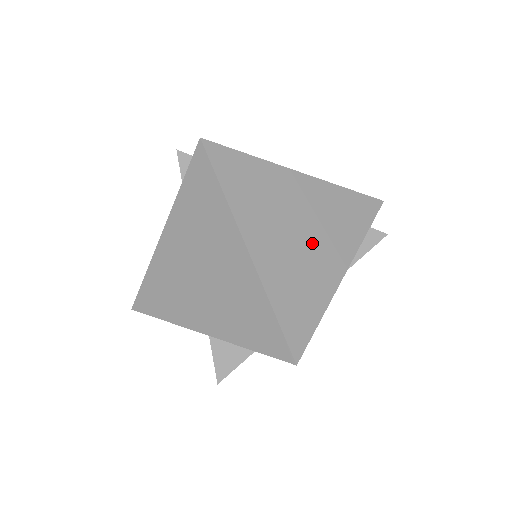
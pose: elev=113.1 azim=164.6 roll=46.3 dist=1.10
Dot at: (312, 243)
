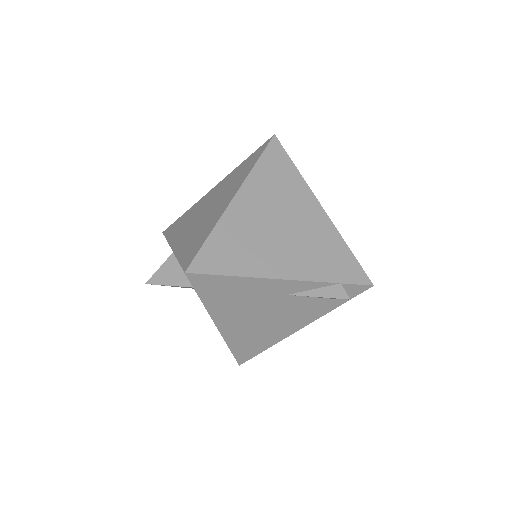
Dot at: (282, 240)
